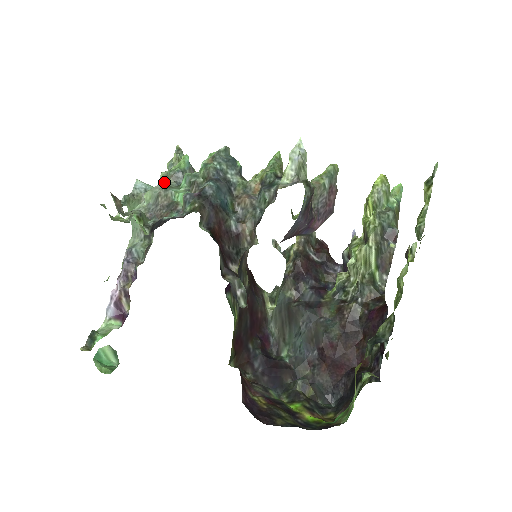
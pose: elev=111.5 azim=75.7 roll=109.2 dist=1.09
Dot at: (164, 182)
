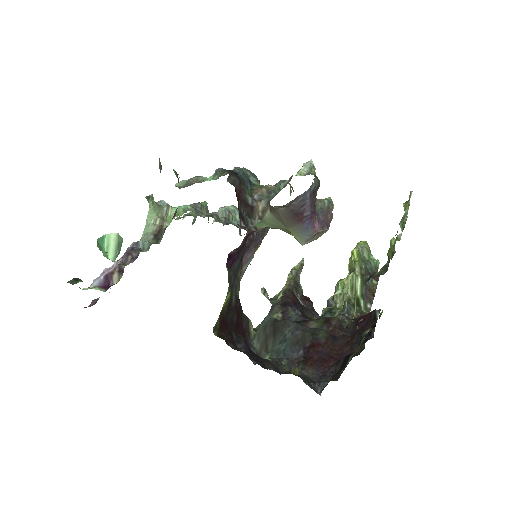
Dot at: occluded
